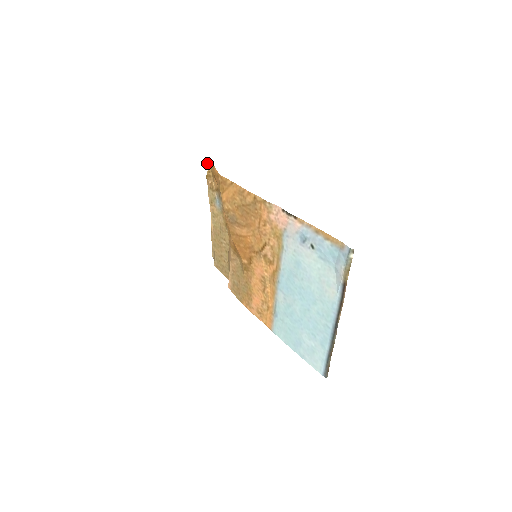
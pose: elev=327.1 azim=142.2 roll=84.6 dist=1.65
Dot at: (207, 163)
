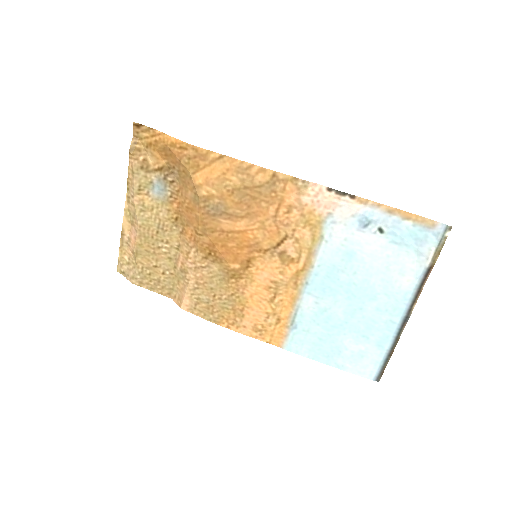
Dot at: (133, 129)
